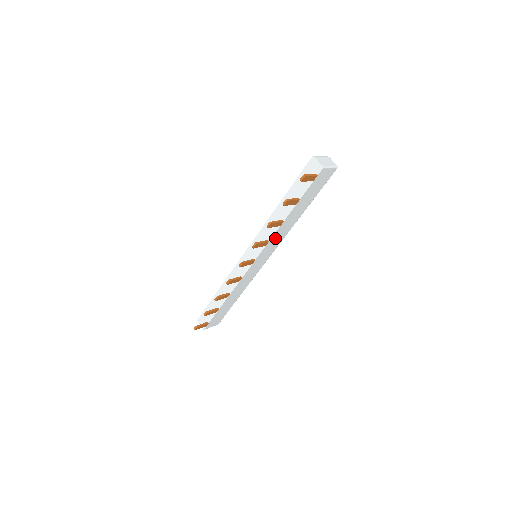
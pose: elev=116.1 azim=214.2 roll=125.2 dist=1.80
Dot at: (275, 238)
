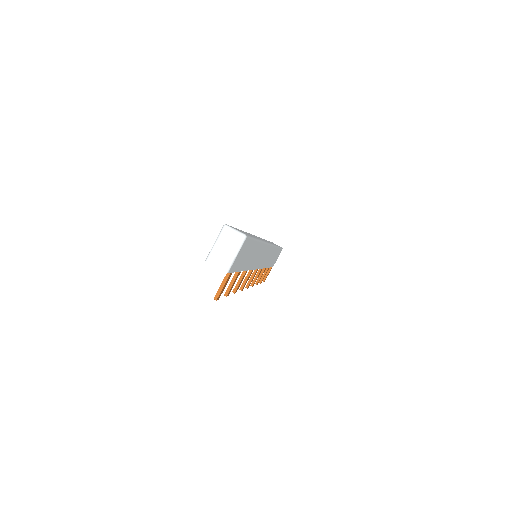
Dot at: (255, 261)
